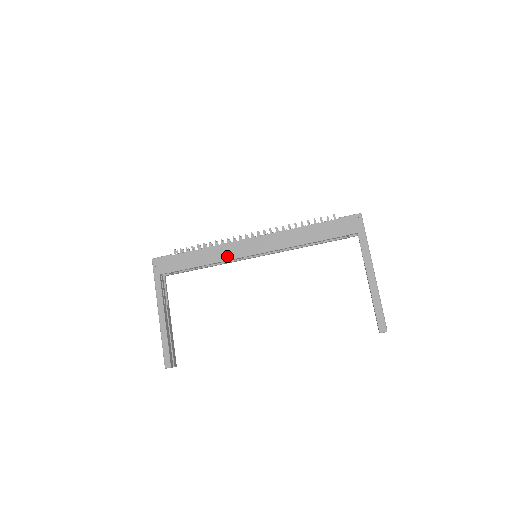
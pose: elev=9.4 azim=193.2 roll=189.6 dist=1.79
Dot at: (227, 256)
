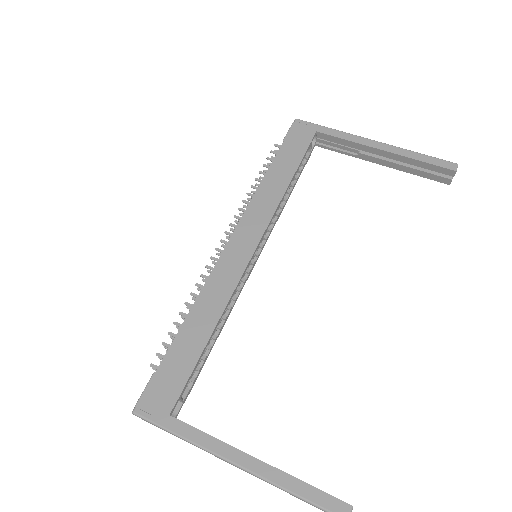
Dot at: (228, 287)
